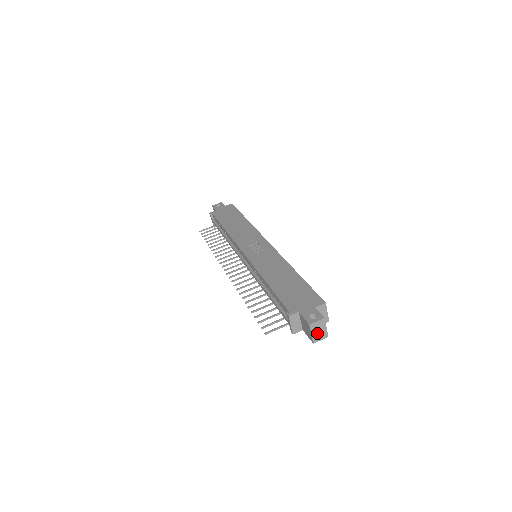
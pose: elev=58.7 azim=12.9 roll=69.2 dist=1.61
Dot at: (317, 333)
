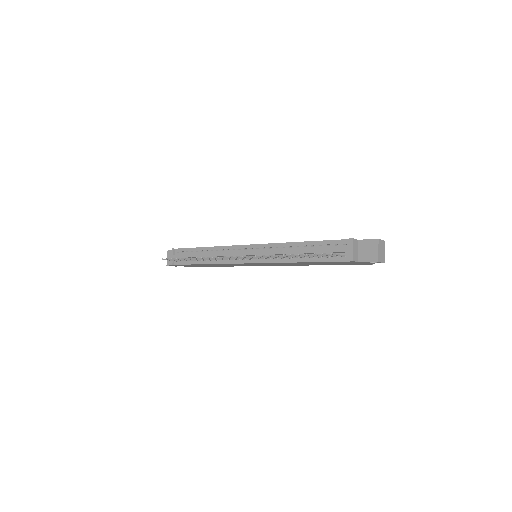
Dot at: (380, 252)
